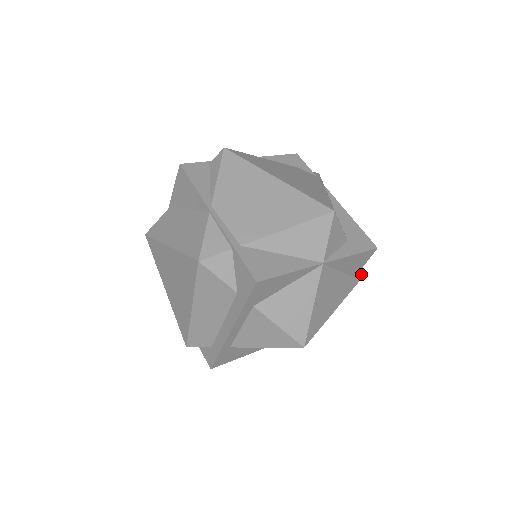
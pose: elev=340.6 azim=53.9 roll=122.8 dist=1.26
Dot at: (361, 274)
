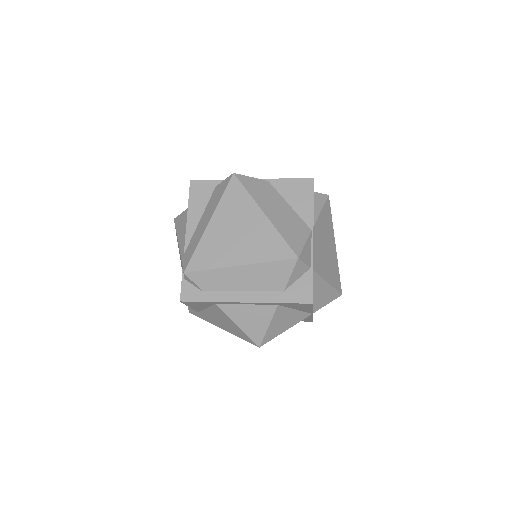
Dot at: occluded
